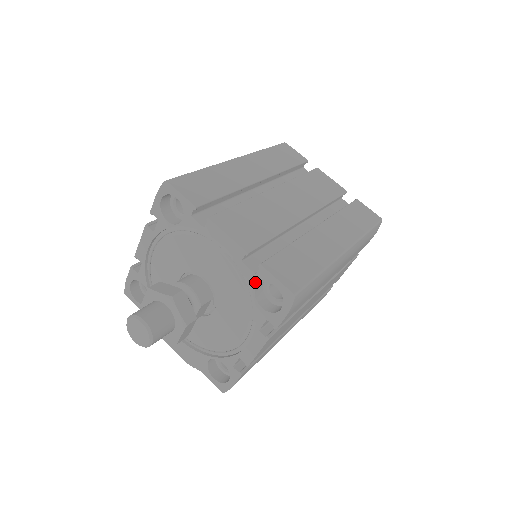
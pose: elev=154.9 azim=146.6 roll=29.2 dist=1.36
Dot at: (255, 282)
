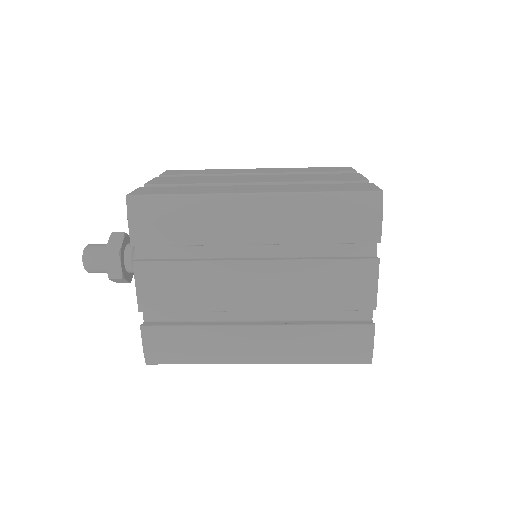
Dot at: occluded
